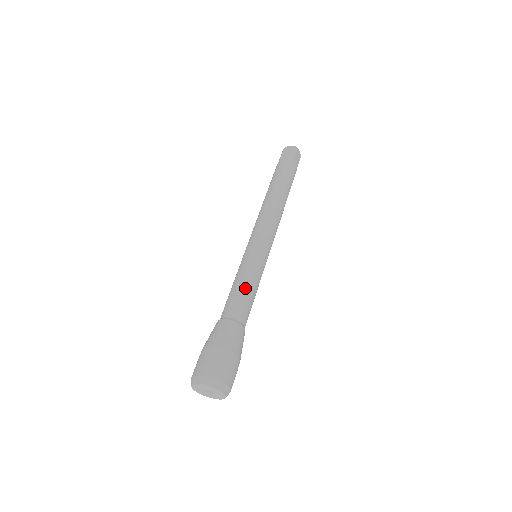
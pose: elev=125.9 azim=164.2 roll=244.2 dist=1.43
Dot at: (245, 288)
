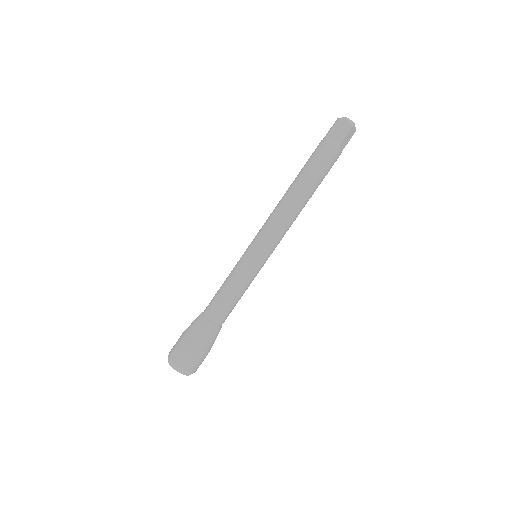
Dot at: (232, 296)
